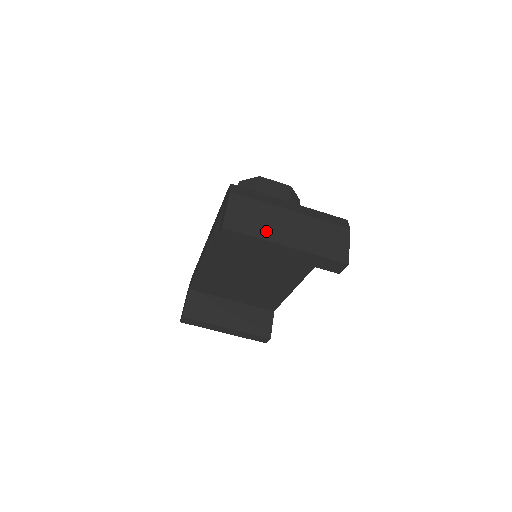
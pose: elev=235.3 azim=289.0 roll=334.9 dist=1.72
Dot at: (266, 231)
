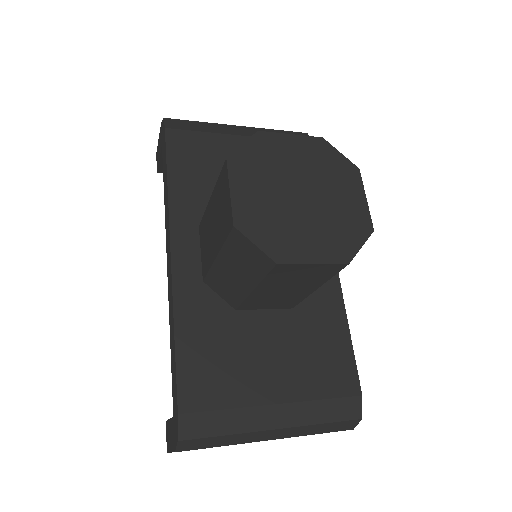
Dot at: occluded
